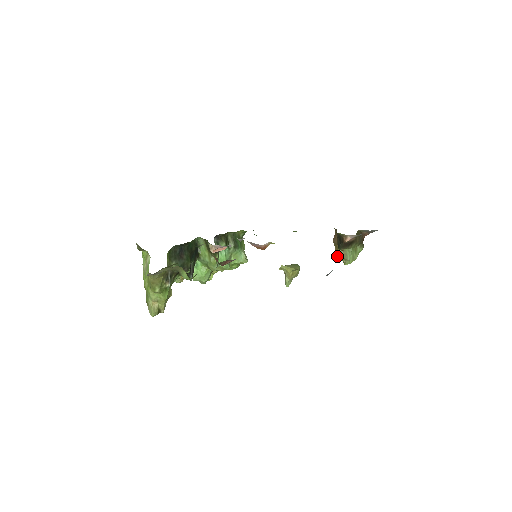
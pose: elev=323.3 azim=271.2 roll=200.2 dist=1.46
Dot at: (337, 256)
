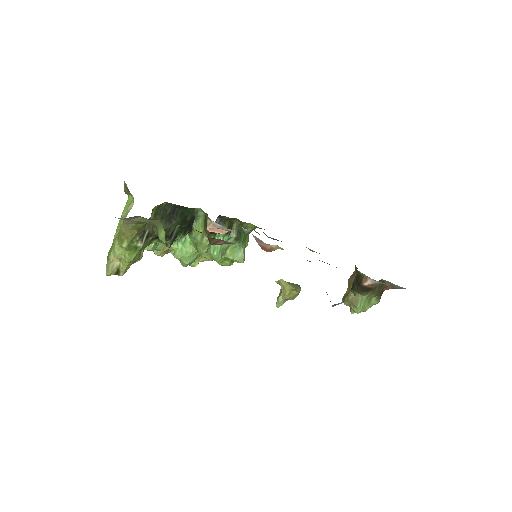
Dot at: (346, 298)
